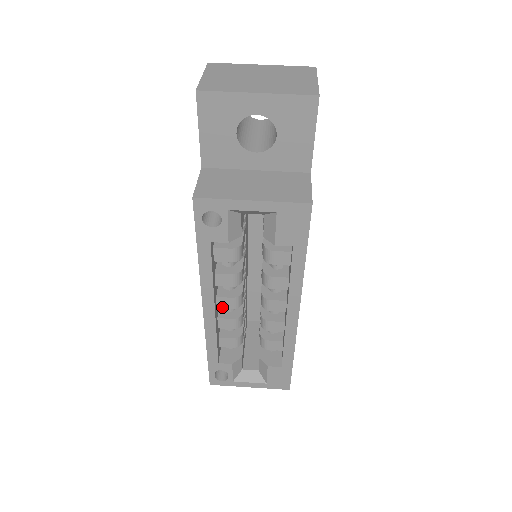
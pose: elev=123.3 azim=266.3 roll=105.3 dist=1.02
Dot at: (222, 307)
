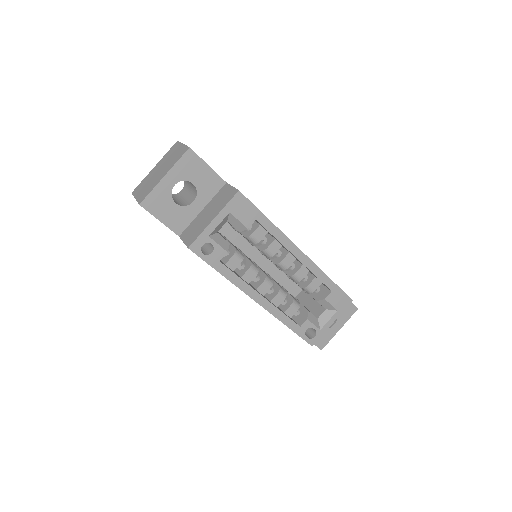
Dot at: (265, 293)
